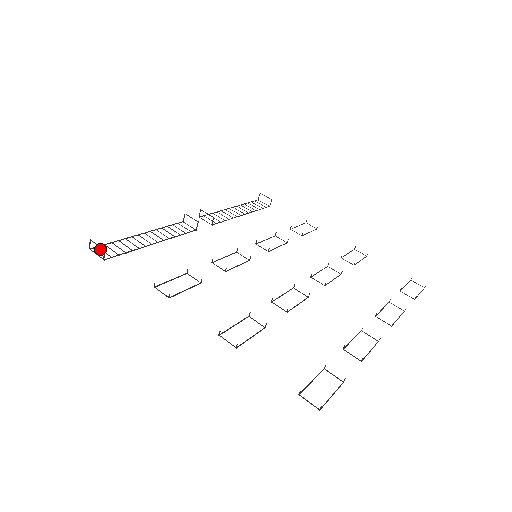
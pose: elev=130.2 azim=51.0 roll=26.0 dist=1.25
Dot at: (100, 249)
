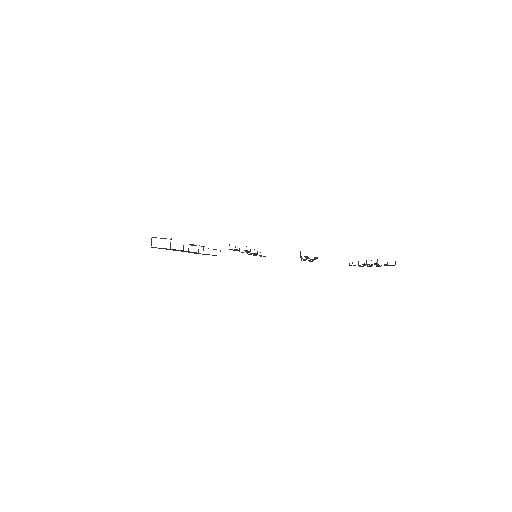
Dot at: occluded
